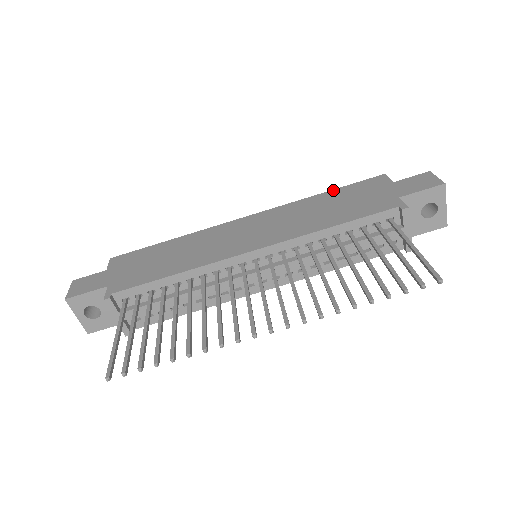
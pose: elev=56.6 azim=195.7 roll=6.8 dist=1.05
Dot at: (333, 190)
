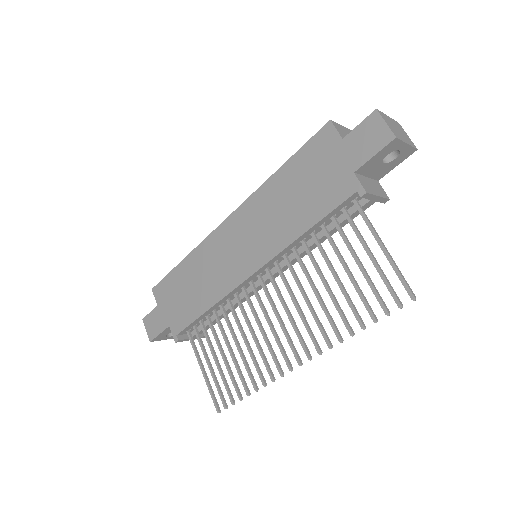
Dot at: (287, 162)
